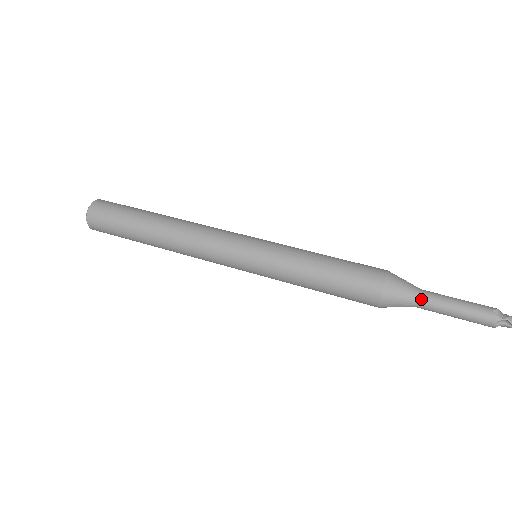
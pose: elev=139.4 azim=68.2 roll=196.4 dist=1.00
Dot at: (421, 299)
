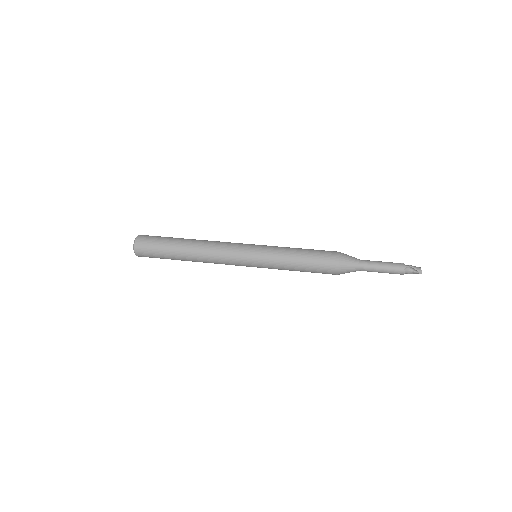
Dot at: (361, 263)
